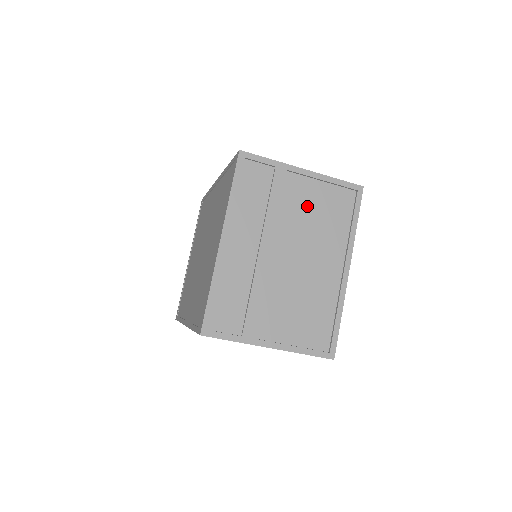
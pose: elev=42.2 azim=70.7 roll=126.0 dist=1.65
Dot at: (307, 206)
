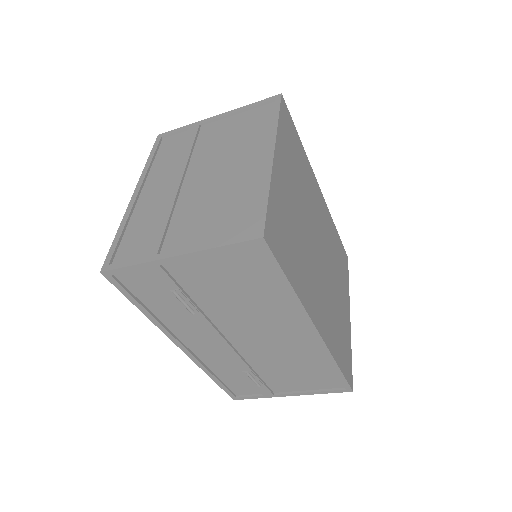
Dot at: (222, 136)
